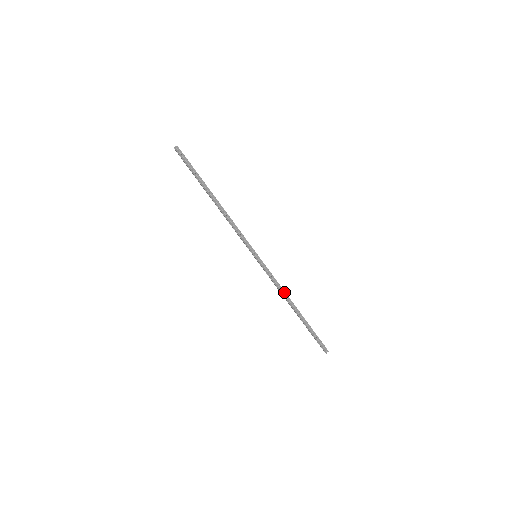
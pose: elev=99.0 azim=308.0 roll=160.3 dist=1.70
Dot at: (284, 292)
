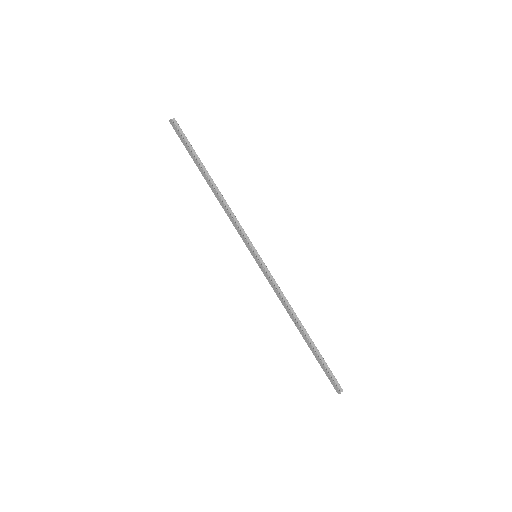
Dot at: (289, 305)
